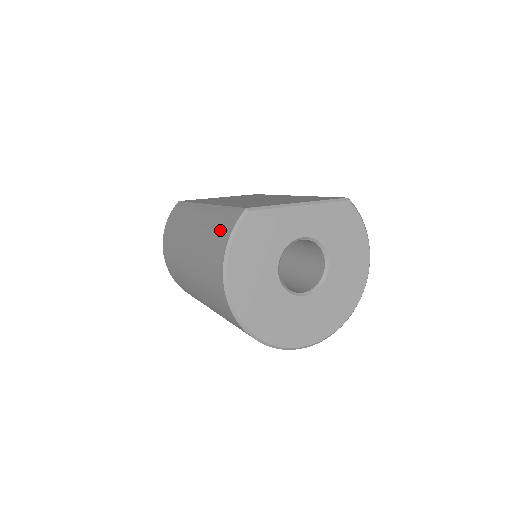
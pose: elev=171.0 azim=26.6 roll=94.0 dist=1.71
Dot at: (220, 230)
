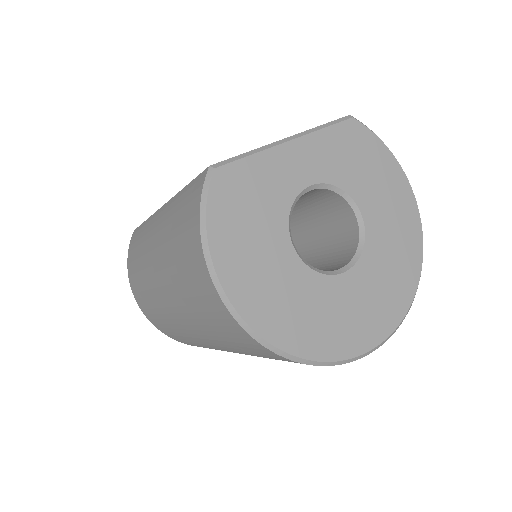
Dot at: (185, 218)
